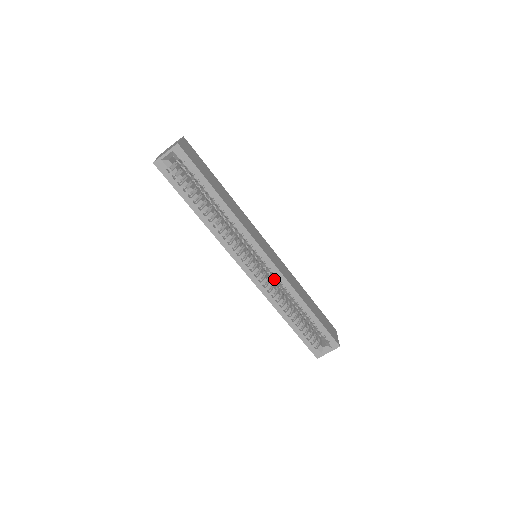
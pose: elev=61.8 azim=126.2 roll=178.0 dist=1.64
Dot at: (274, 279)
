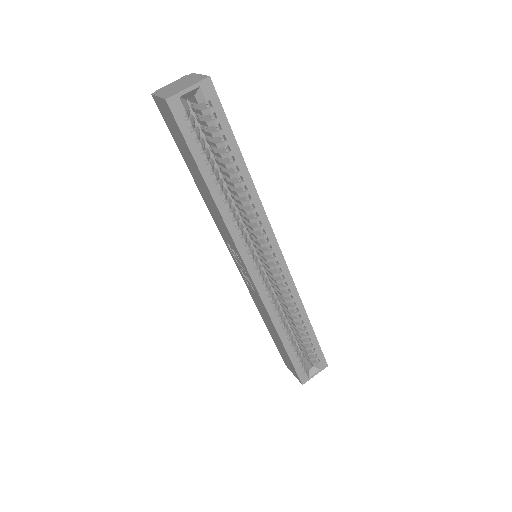
Dot at: (278, 286)
